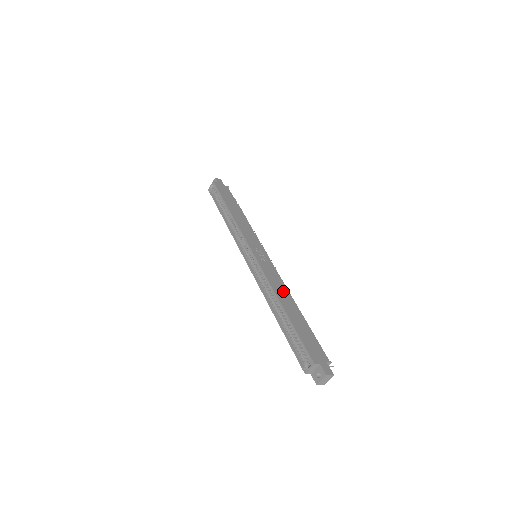
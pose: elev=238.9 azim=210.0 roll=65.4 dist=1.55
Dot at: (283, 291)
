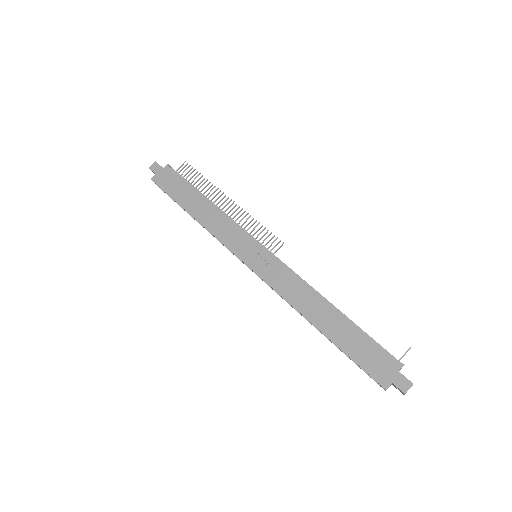
Dot at: (307, 299)
